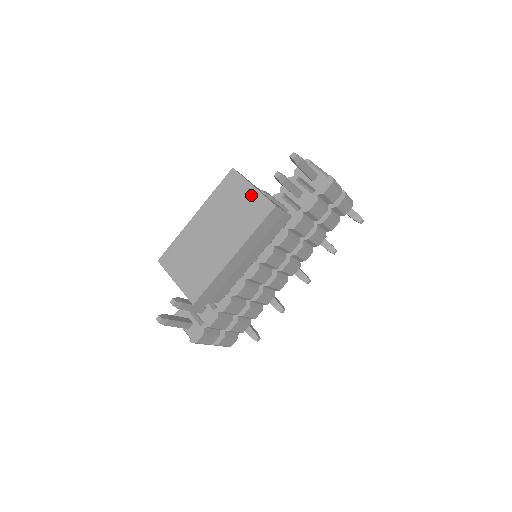
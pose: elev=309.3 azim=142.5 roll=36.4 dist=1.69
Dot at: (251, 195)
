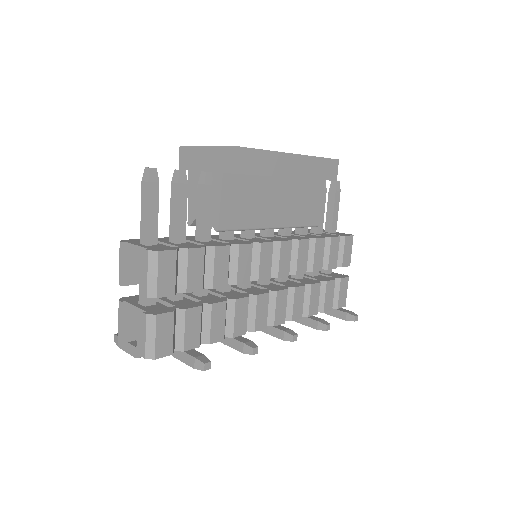
Dot at: occluded
